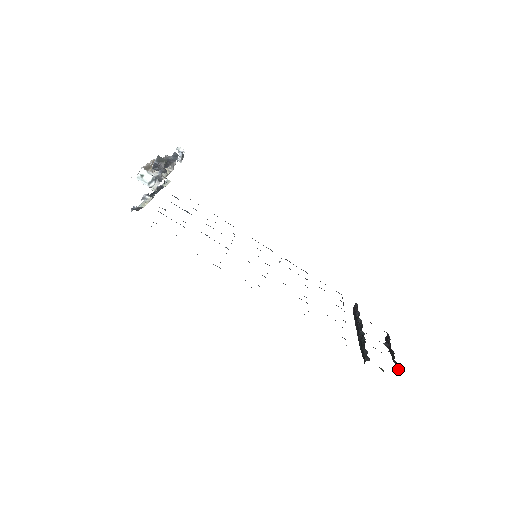
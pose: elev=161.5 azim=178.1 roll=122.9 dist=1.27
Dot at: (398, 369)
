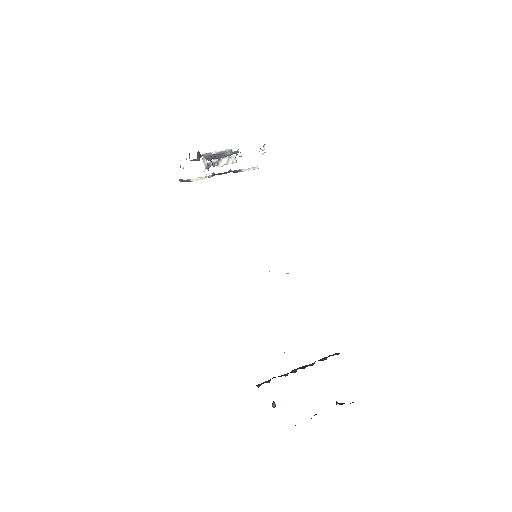
Dot at: occluded
